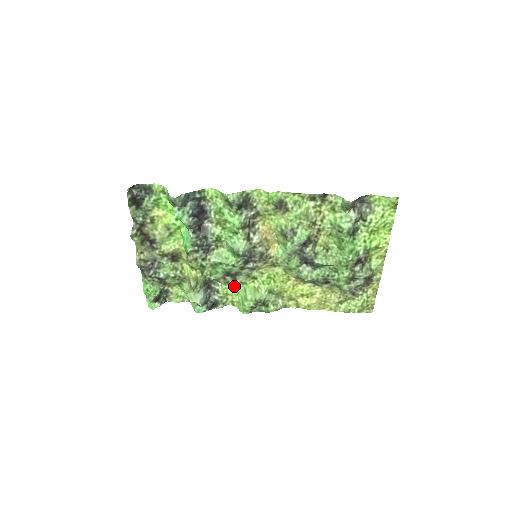
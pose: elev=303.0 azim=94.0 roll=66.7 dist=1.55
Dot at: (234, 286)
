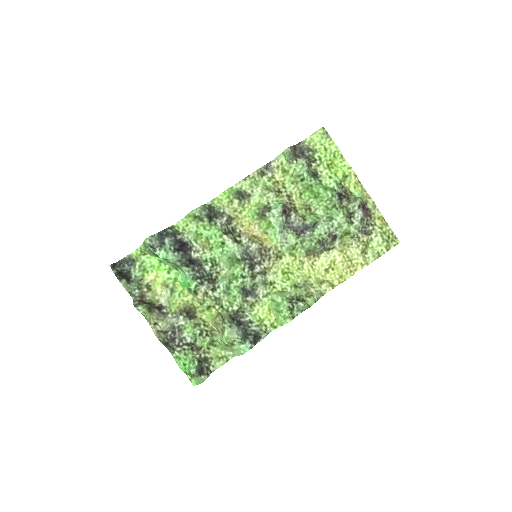
Dot at: (261, 306)
